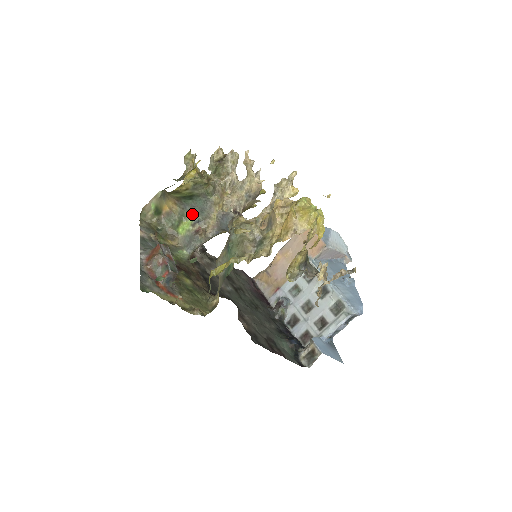
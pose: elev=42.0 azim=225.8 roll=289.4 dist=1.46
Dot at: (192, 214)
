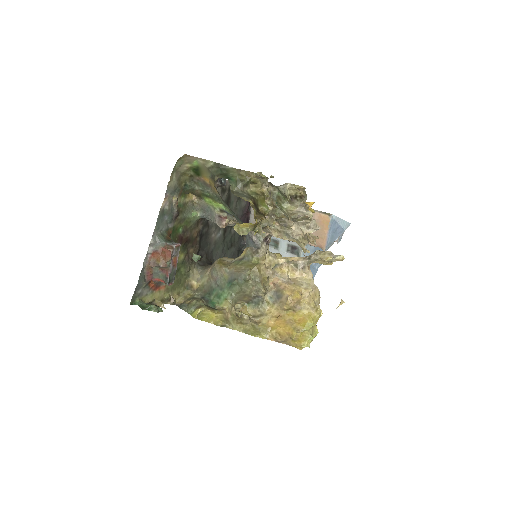
Dot at: (227, 208)
